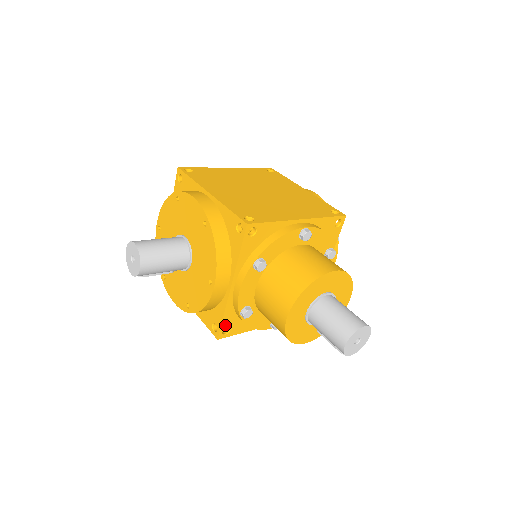
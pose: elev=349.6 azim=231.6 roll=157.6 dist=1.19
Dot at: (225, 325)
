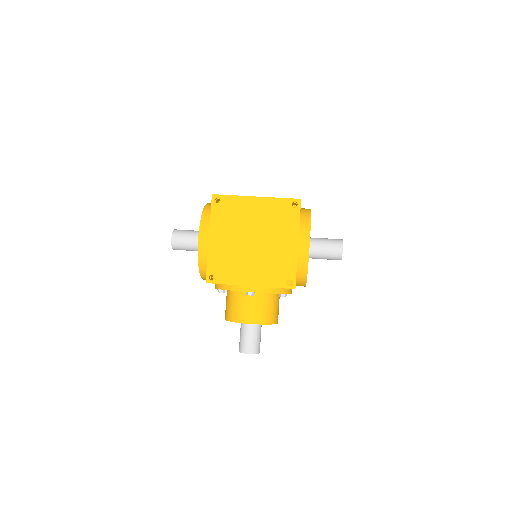
Dot at: occluded
